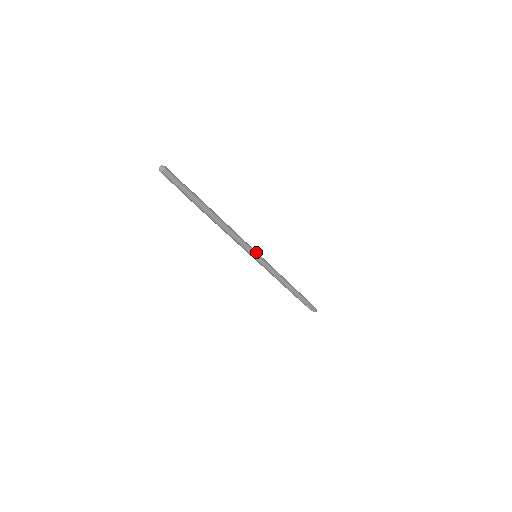
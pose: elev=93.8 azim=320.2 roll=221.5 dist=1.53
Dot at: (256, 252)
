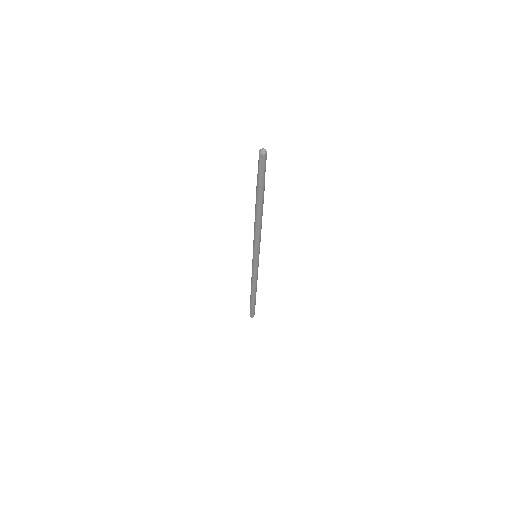
Dot at: occluded
